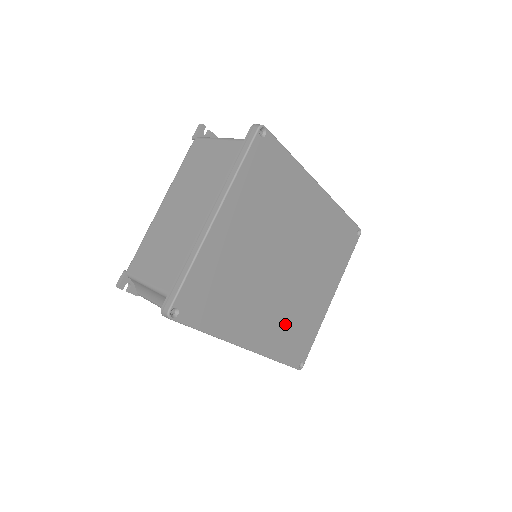
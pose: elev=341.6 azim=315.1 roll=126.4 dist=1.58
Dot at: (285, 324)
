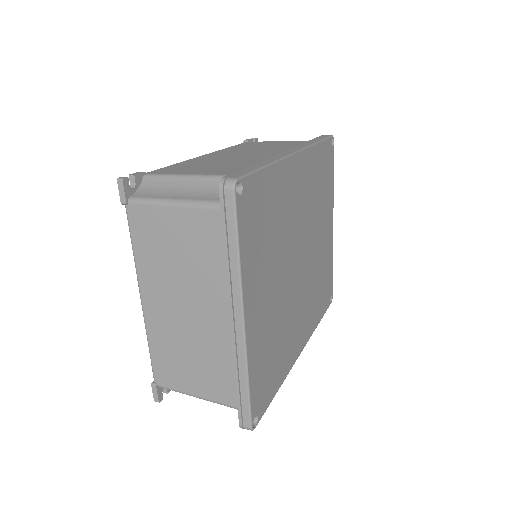
Dot at: (315, 295)
